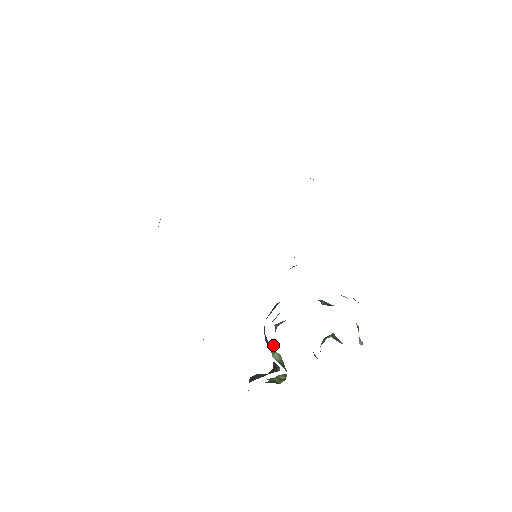
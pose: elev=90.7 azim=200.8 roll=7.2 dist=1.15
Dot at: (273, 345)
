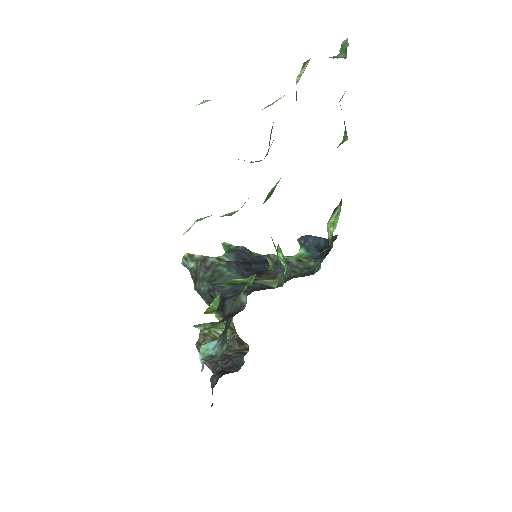
Dot at: (195, 290)
